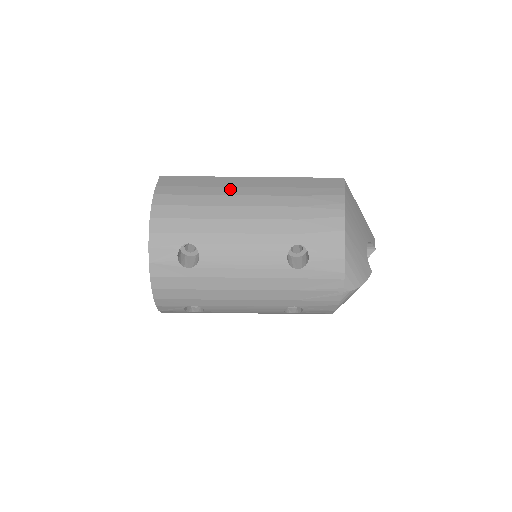
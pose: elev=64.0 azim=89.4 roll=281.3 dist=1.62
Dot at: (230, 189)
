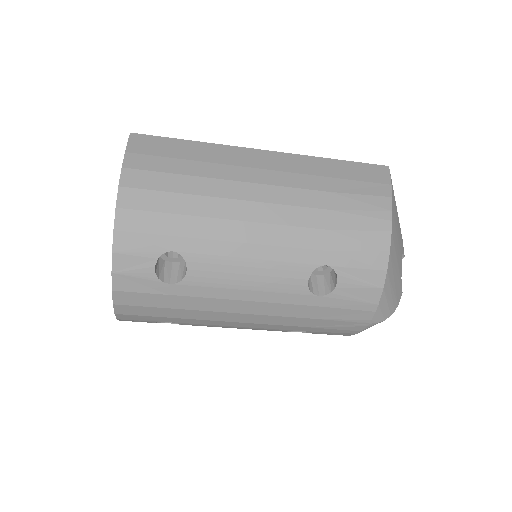
Dot at: (236, 170)
